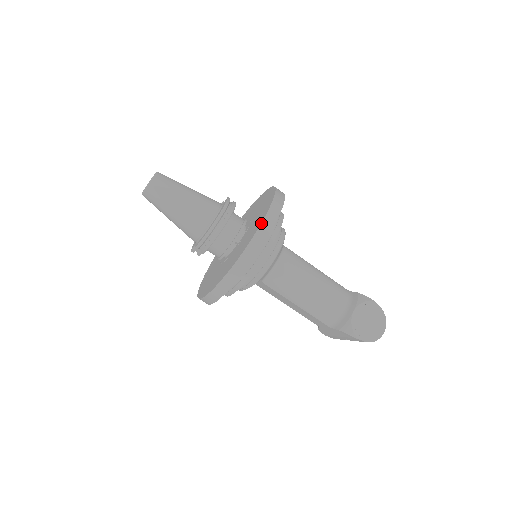
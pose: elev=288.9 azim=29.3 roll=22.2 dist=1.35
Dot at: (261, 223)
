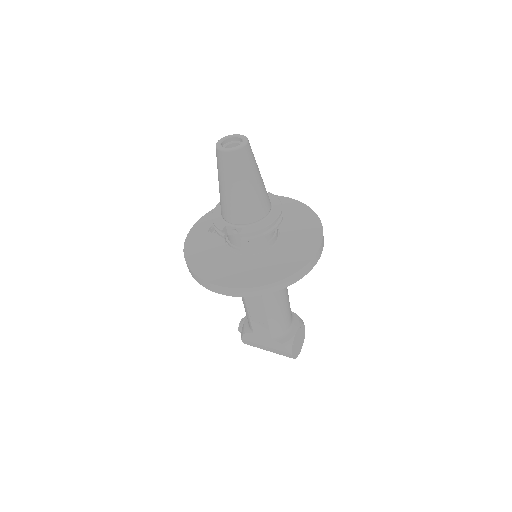
Dot at: (321, 244)
